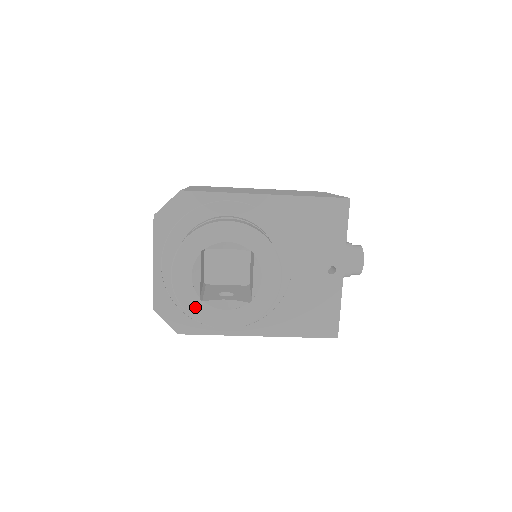
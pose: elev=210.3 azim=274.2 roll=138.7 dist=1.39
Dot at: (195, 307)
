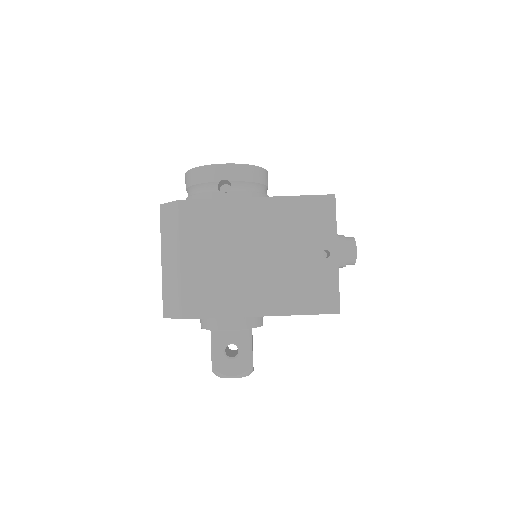
Dot at: occluded
